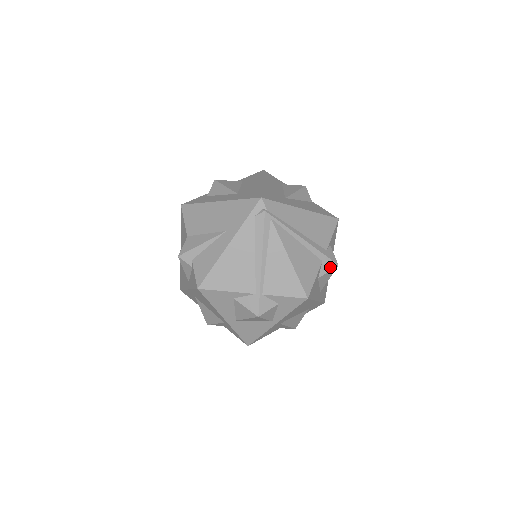
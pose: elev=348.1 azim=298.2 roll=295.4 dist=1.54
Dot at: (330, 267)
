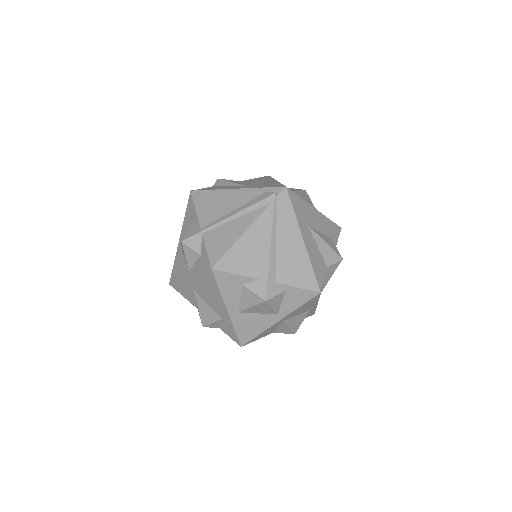
Dot at: (259, 292)
